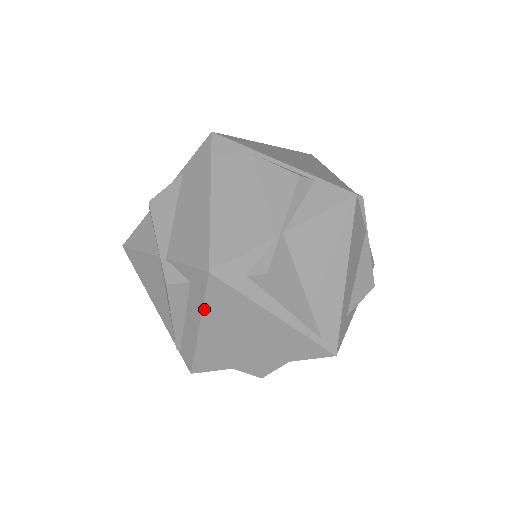
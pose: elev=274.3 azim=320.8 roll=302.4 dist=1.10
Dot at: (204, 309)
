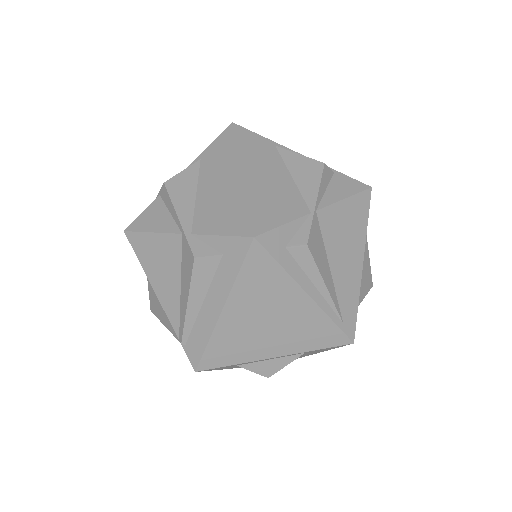
Dot at: (235, 284)
